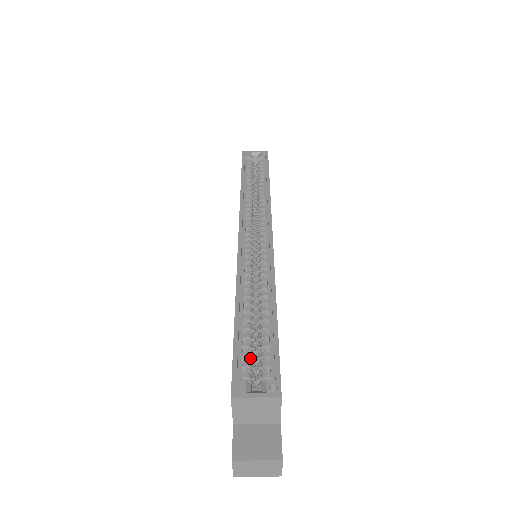
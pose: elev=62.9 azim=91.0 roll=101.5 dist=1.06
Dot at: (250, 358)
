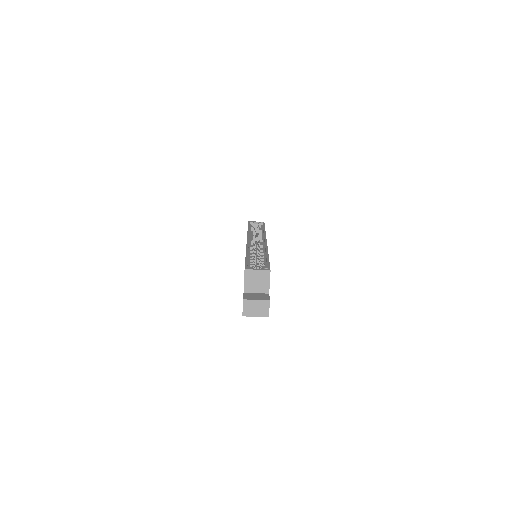
Dot at: (254, 267)
